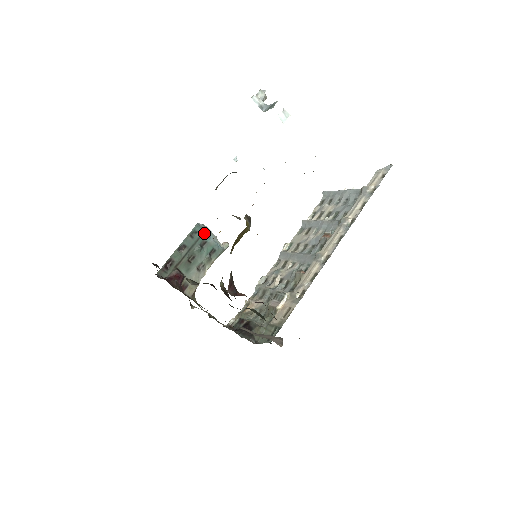
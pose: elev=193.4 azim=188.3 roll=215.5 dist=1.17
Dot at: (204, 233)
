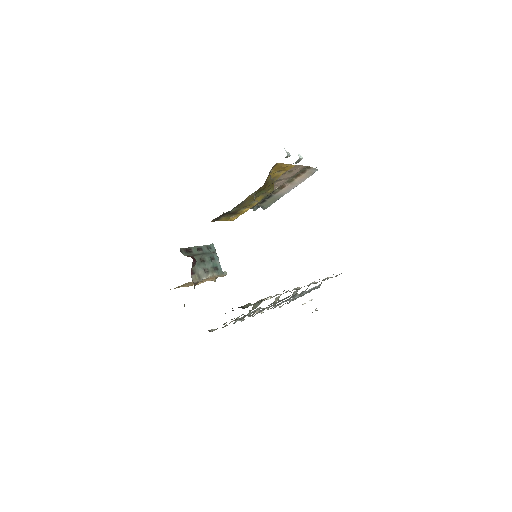
Dot at: (215, 252)
